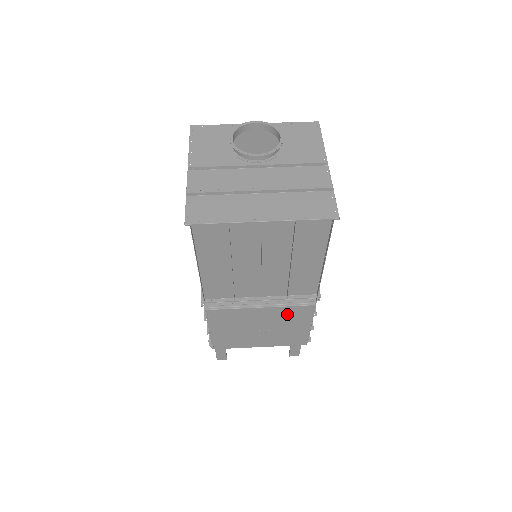
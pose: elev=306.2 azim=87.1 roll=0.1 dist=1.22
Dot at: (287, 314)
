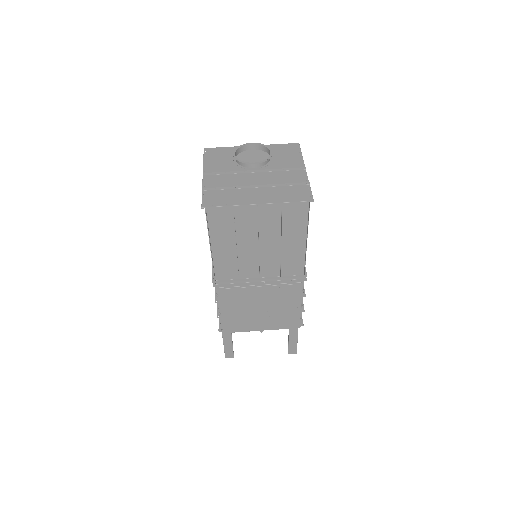
Dot at: (281, 293)
